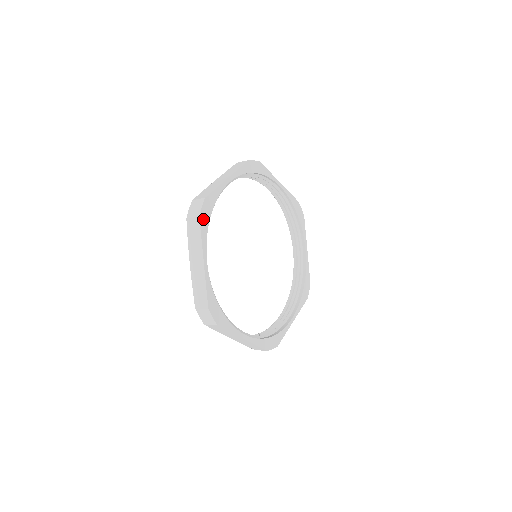
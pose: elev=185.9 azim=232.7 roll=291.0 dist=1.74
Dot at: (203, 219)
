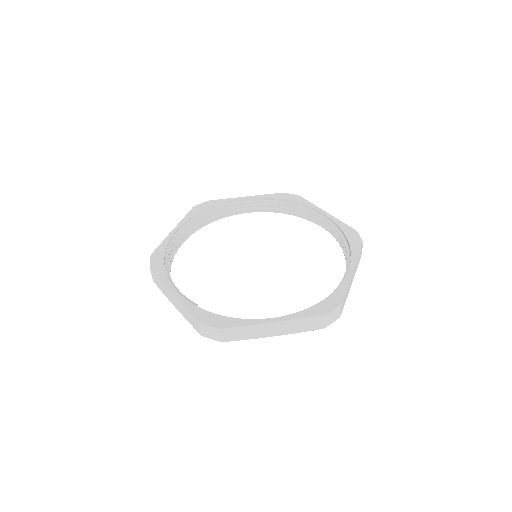
Dot at: (196, 210)
